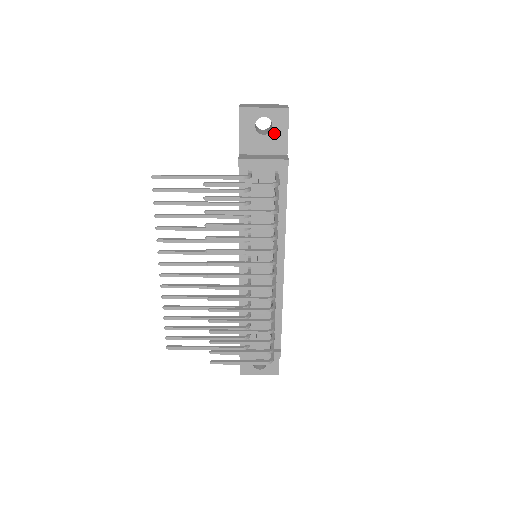
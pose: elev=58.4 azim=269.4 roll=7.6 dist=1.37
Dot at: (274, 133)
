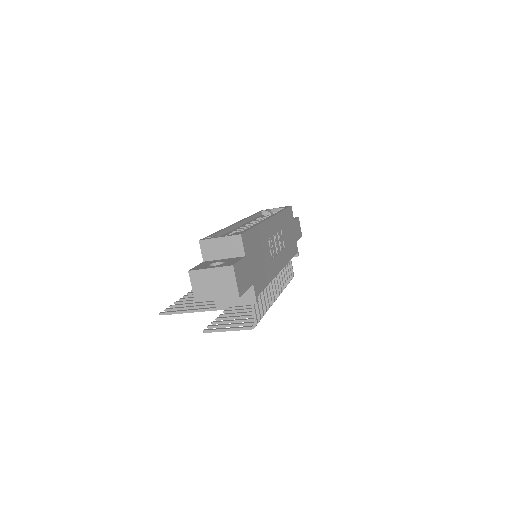
Dot at: occluded
